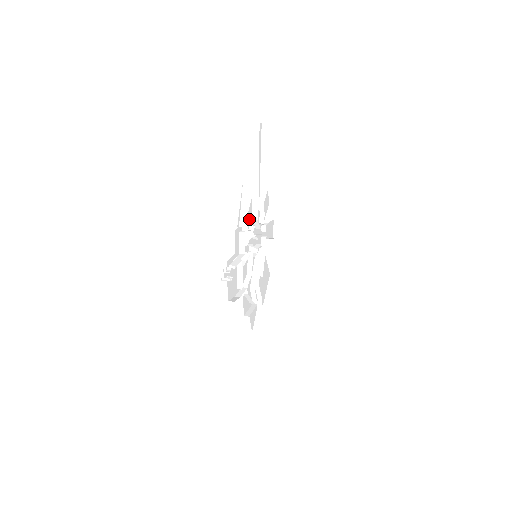
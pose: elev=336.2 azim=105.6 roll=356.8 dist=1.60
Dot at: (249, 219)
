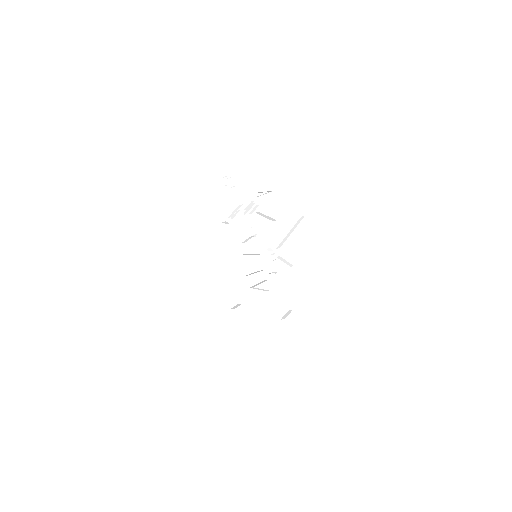
Dot at: (264, 224)
